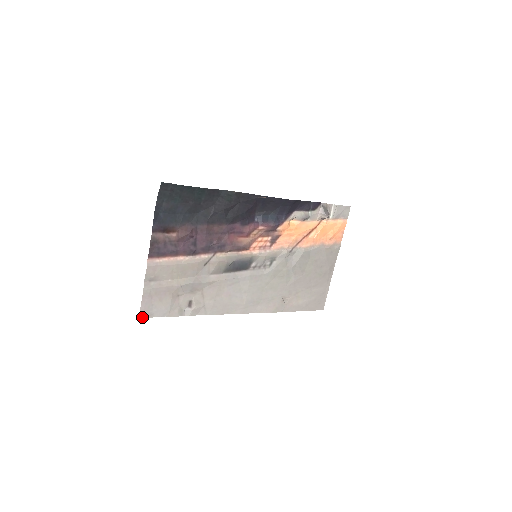
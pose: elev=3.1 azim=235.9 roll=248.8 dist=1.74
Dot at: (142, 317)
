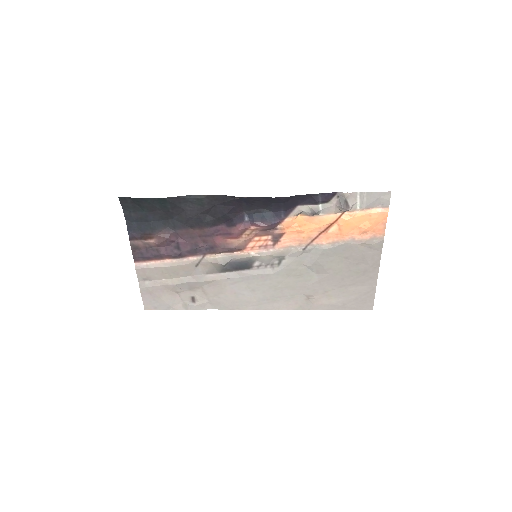
Dot at: (148, 309)
